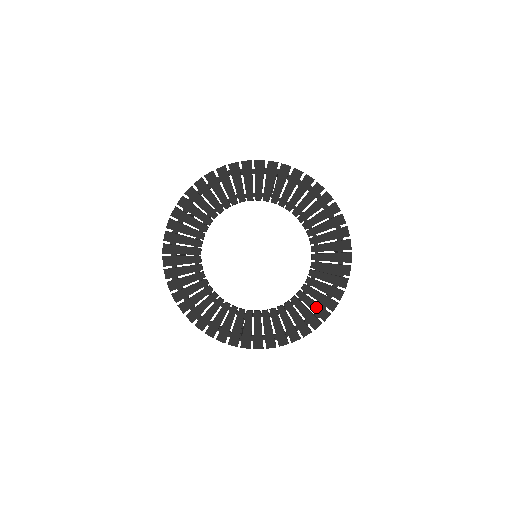
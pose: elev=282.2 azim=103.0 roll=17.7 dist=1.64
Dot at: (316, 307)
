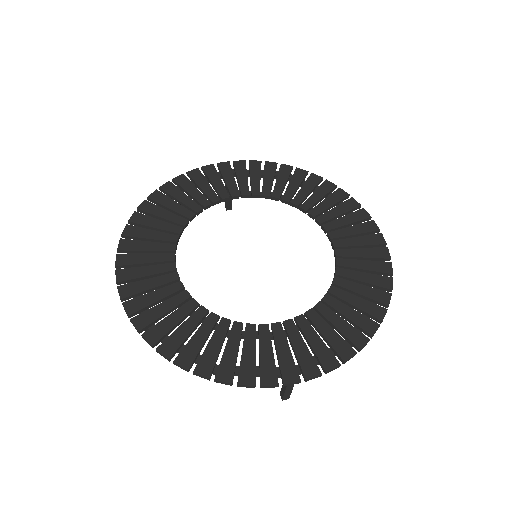
Dot at: (369, 277)
